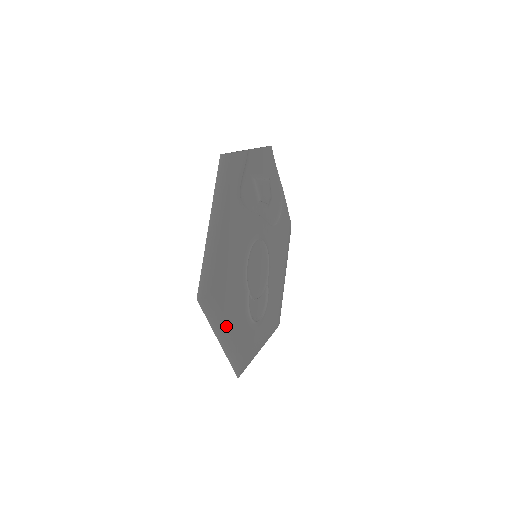
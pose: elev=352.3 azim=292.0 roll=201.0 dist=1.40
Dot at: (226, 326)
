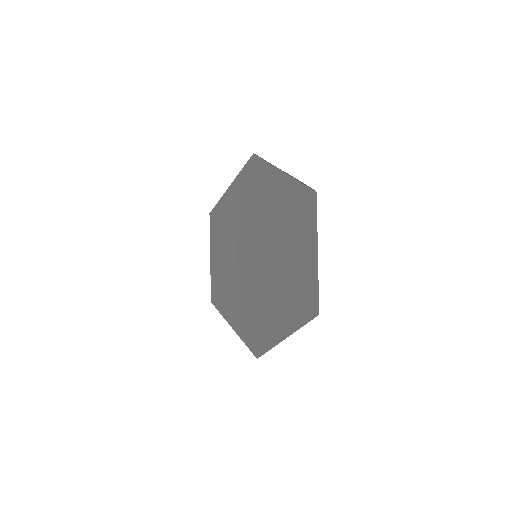
Dot at: (284, 324)
